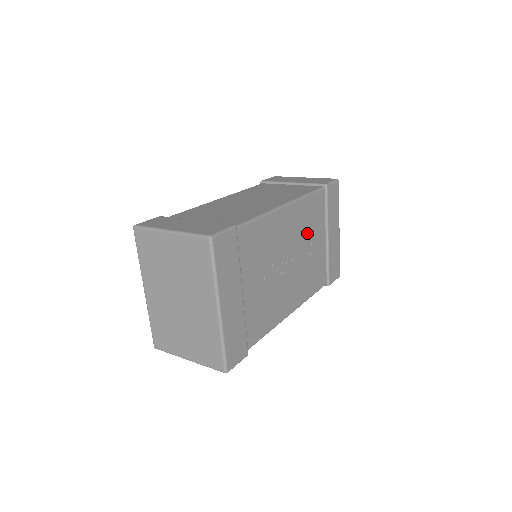
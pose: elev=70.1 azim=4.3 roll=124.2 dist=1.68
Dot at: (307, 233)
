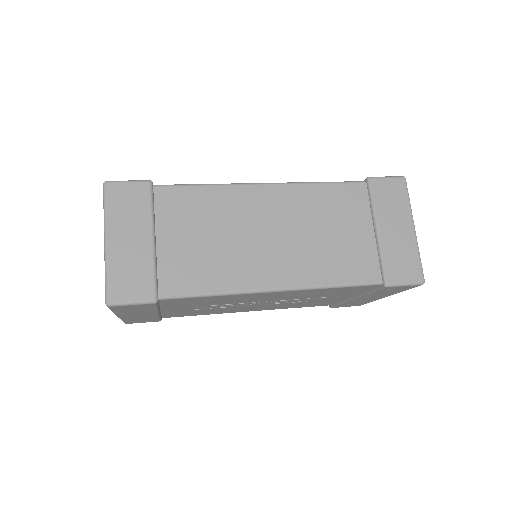
Dot at: (312, 296)
